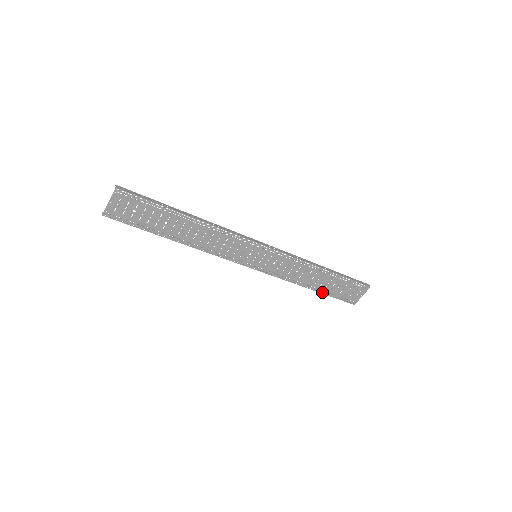
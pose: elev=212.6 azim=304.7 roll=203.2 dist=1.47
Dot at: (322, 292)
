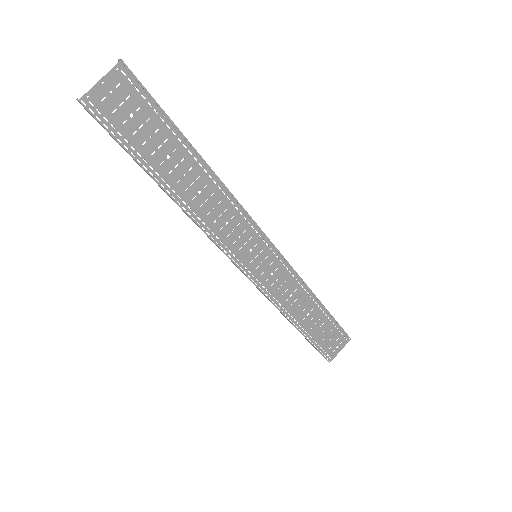
Dot at: (304, 336)
